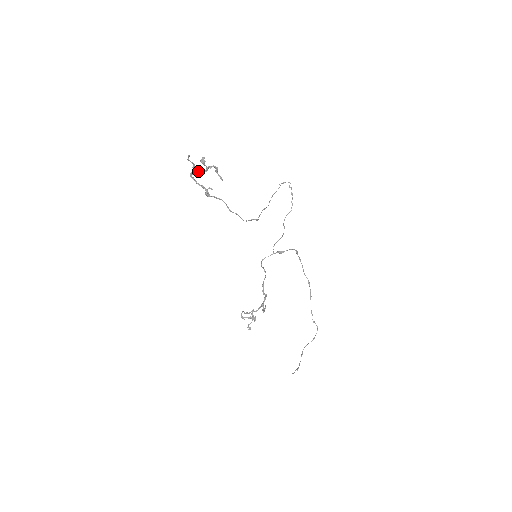
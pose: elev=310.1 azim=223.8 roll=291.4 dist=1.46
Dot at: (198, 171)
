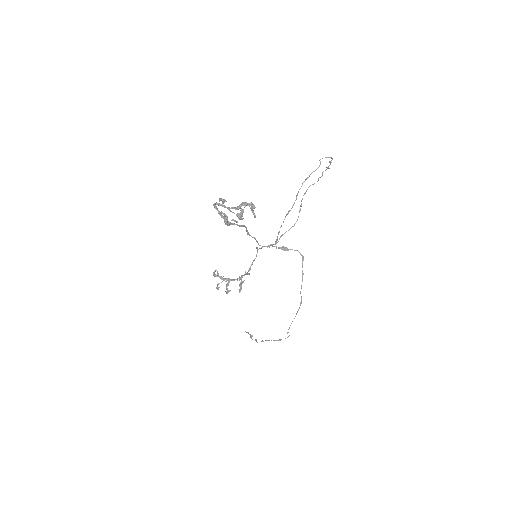
Dot at: (227, 208)
